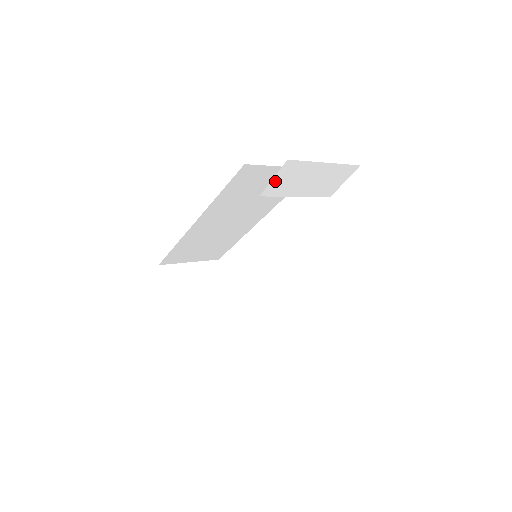
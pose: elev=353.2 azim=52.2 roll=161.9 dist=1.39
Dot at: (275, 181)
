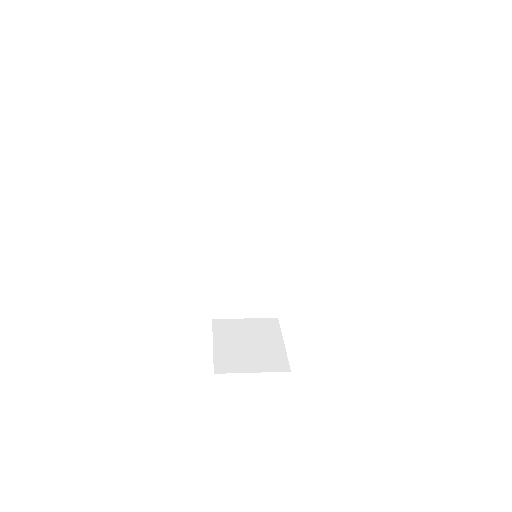
Dot at: (221, 155)
